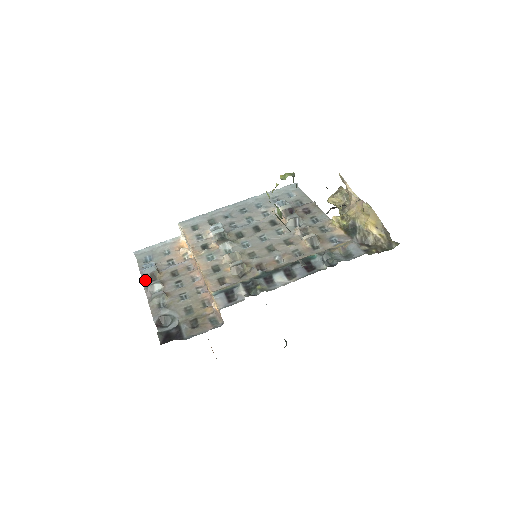
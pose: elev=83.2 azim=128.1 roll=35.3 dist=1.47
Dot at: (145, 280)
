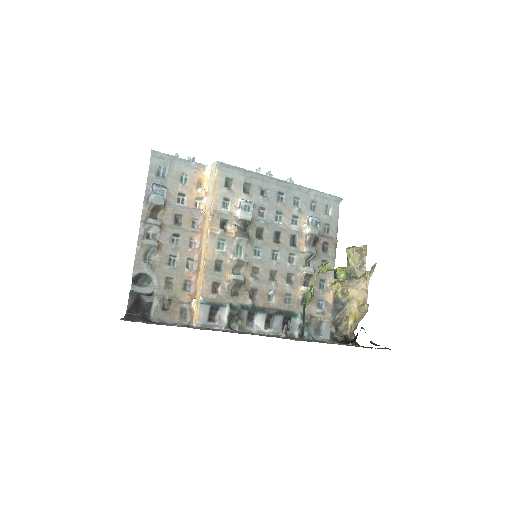
Dot at: (147, 208)
